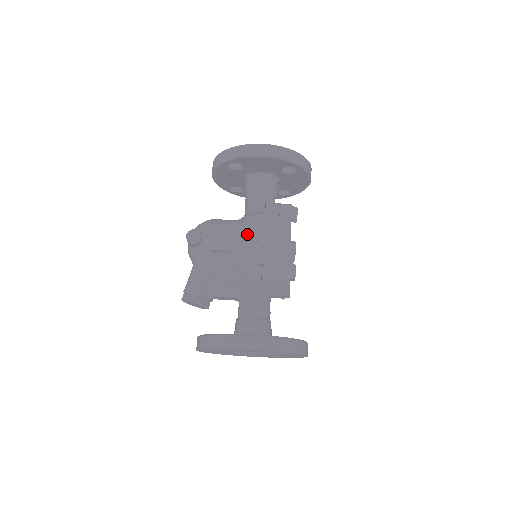
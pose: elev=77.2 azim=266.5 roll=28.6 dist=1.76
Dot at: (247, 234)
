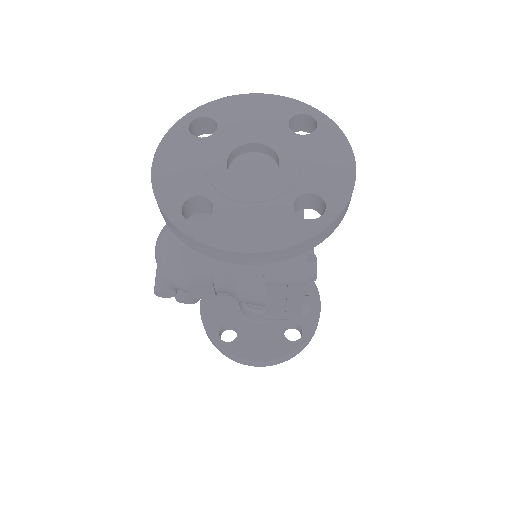
Dot at: (240, 296)
